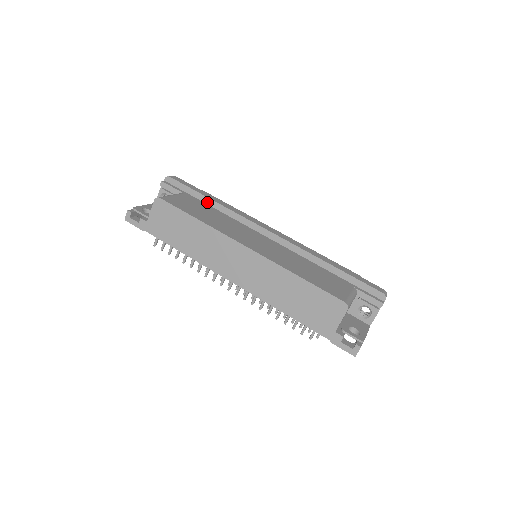
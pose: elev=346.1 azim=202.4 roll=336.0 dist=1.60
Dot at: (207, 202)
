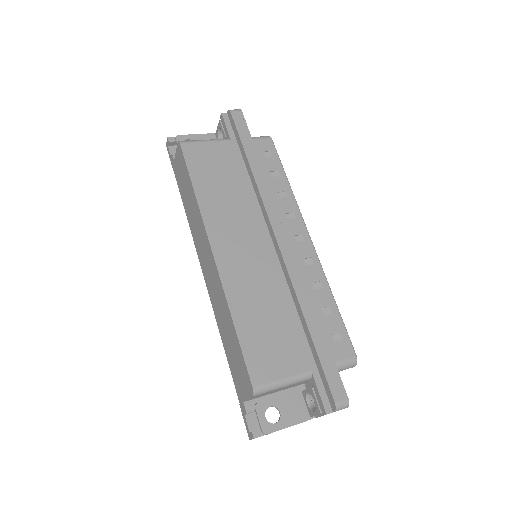
Dot at: (246, 163)
